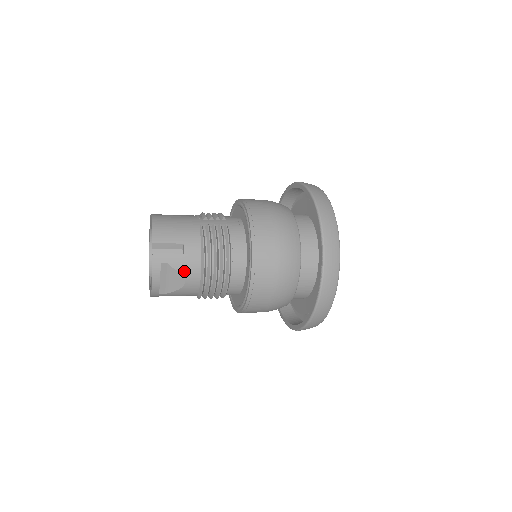
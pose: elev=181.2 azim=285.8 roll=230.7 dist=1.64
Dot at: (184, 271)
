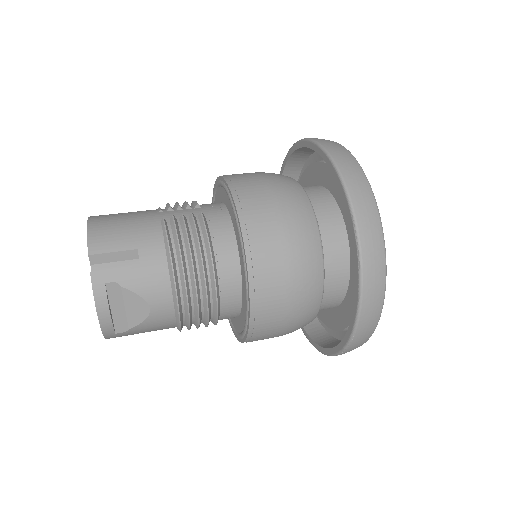
Dot at: (145, 291)
